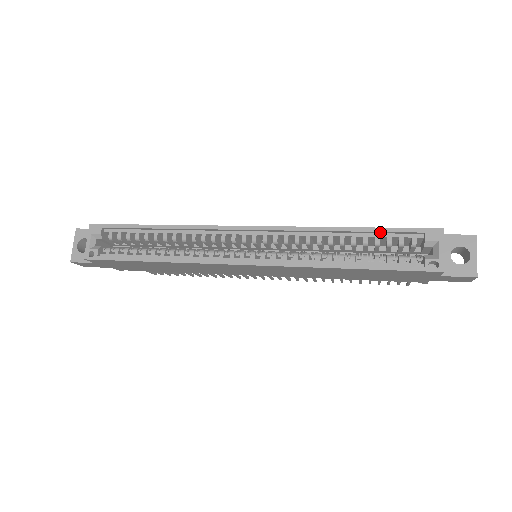
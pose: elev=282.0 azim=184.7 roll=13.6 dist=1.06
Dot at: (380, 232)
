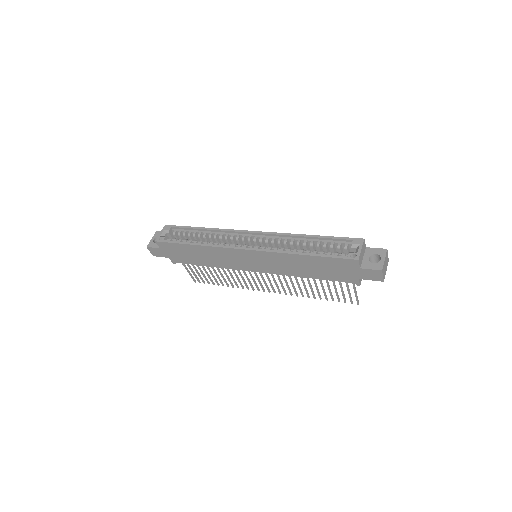
Dot at: (328, 239)
